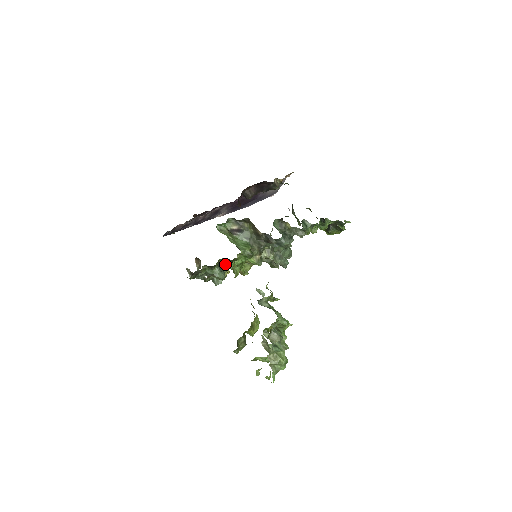
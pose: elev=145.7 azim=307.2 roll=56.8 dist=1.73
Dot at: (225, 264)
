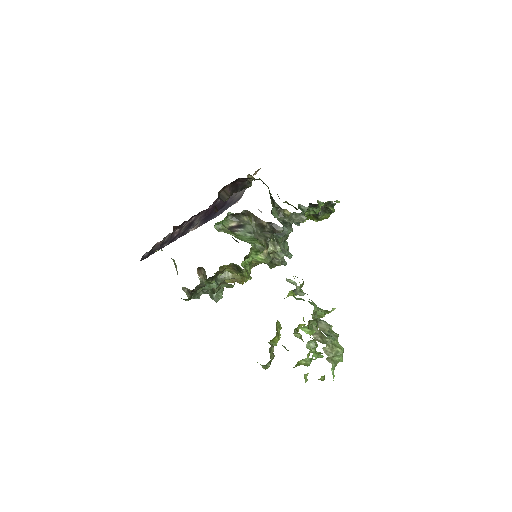
Dot at: (220, 276)
